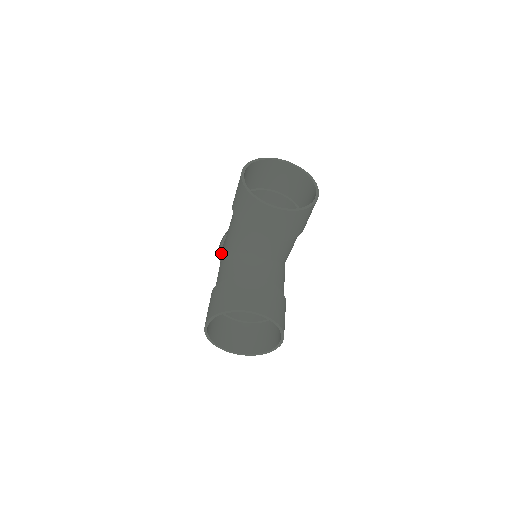
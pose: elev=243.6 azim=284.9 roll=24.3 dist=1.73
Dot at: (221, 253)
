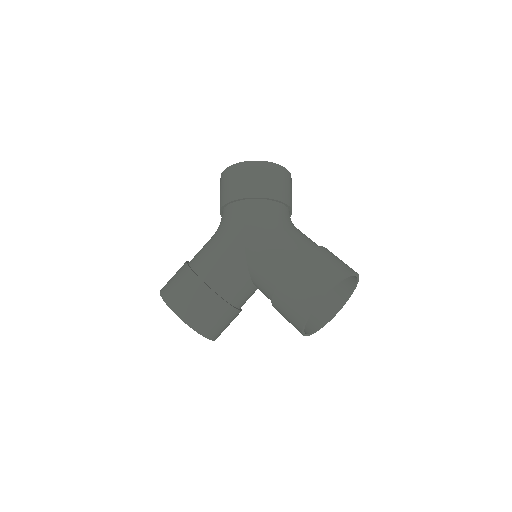
Dot at: (237, 201)
